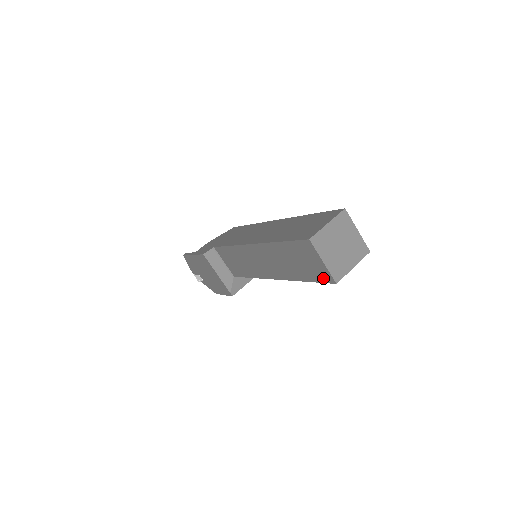
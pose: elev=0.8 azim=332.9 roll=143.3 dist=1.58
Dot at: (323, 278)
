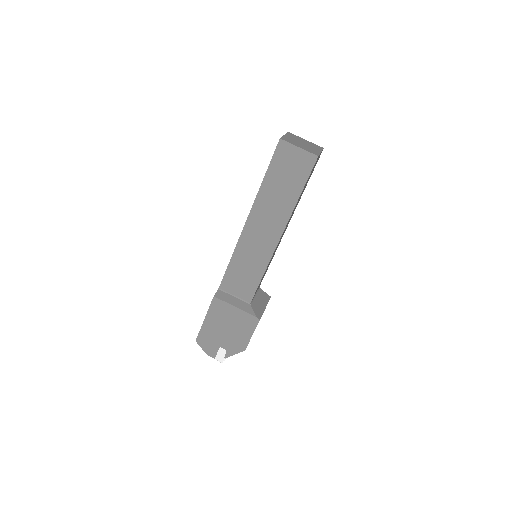
Dot at: (308, 166)
